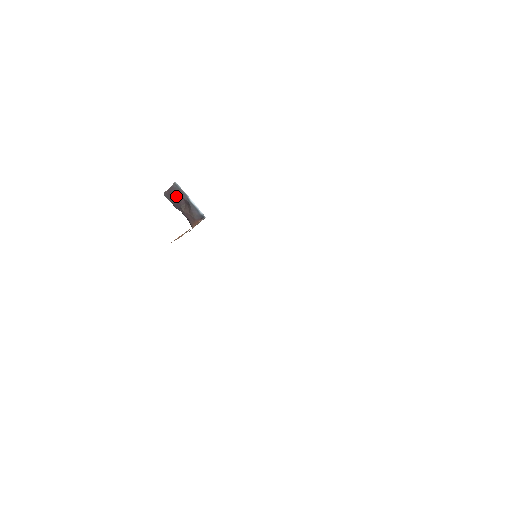
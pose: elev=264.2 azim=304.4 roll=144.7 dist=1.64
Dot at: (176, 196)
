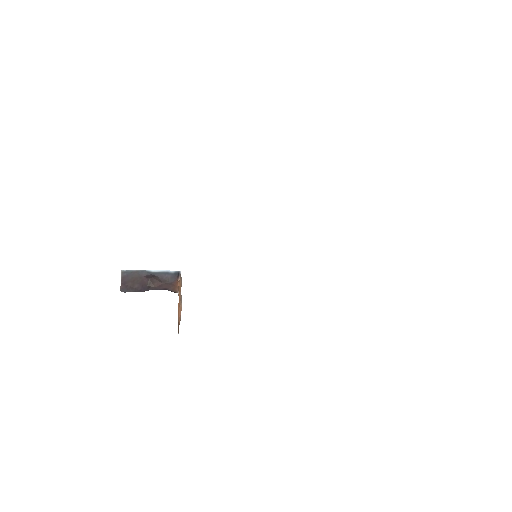
Dot at: (134, 281)
